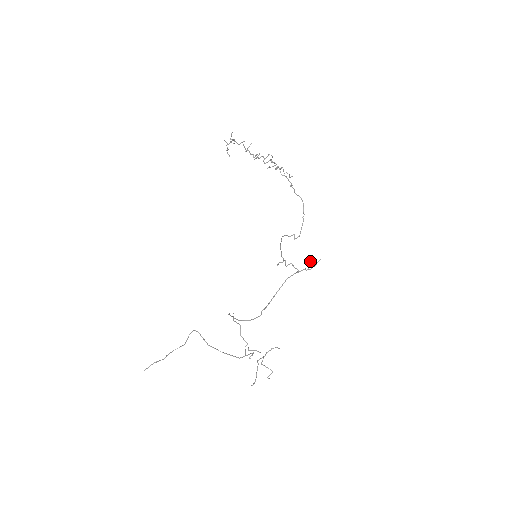
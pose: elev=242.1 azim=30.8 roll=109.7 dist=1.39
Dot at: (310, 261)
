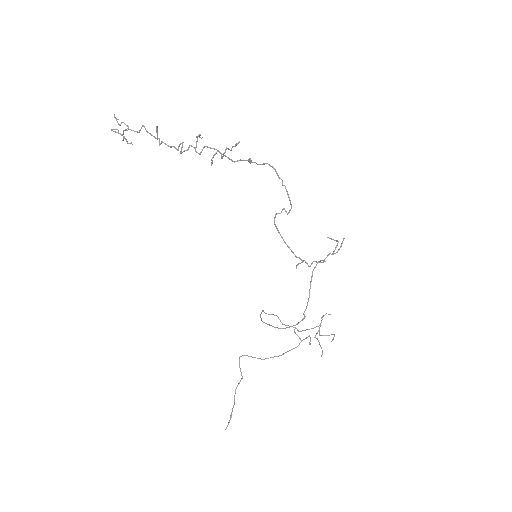
Dot at: occluded
